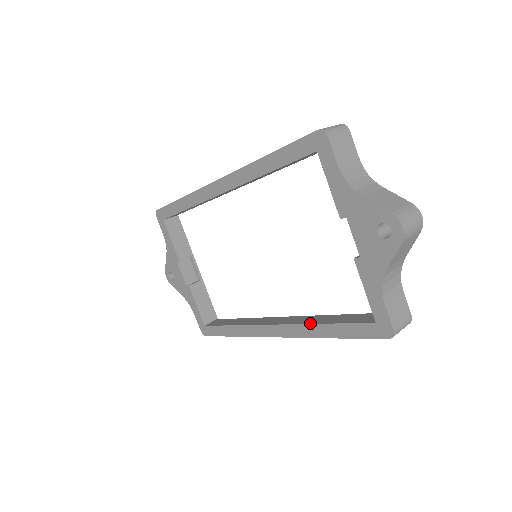
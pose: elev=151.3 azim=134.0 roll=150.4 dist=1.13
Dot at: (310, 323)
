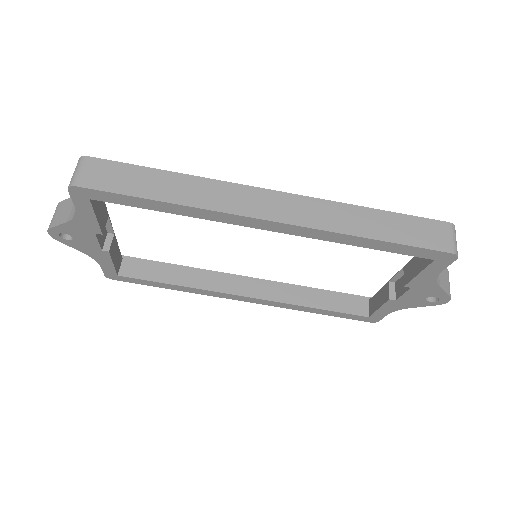
Dot at: (300, 305)
